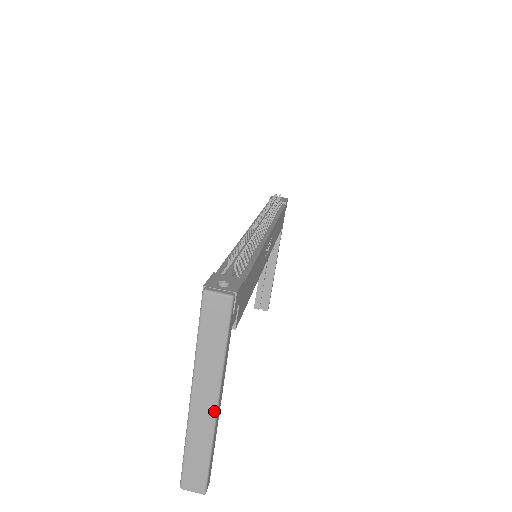
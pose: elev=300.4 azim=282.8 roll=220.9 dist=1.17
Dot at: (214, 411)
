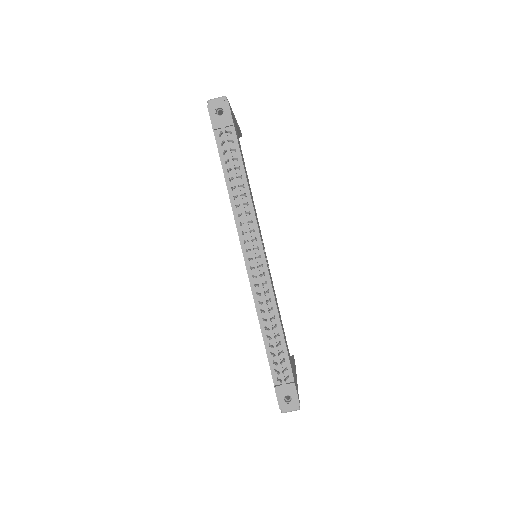
Dot at: occluded
